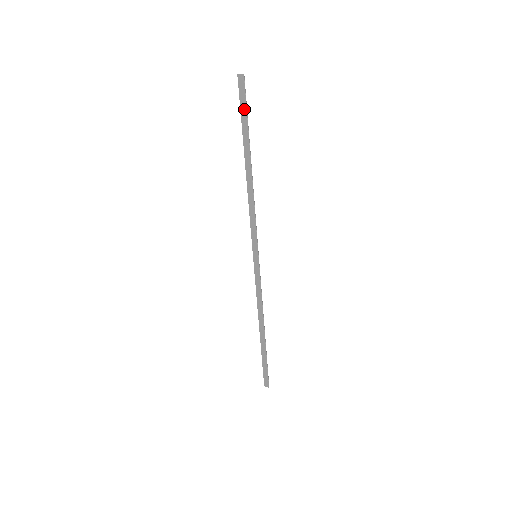
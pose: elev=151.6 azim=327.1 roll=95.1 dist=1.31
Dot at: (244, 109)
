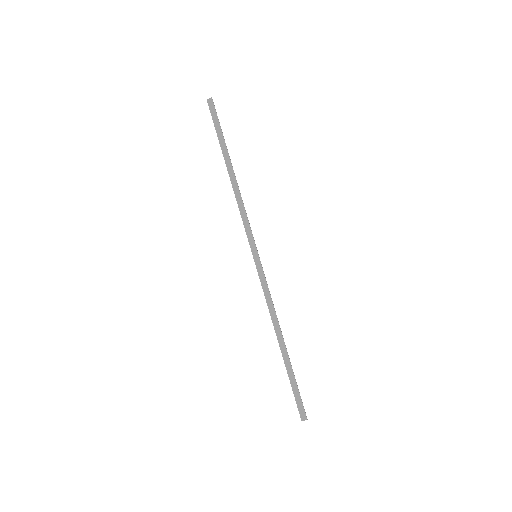
Dot at: (217, 124)
